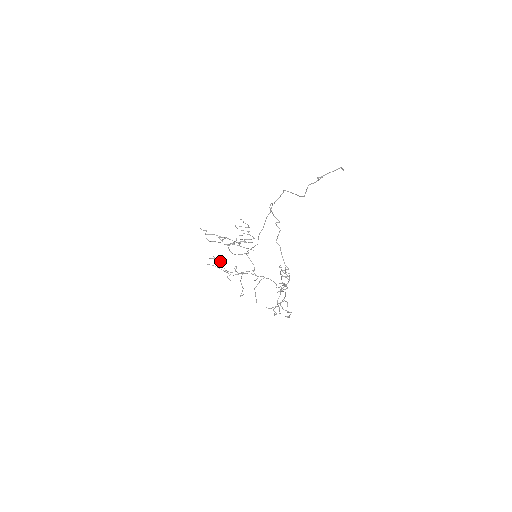
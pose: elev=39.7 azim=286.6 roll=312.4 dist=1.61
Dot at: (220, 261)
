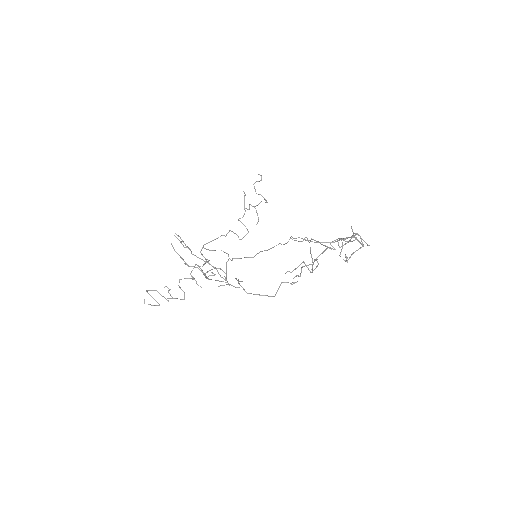
Dot at: (187, 247)
